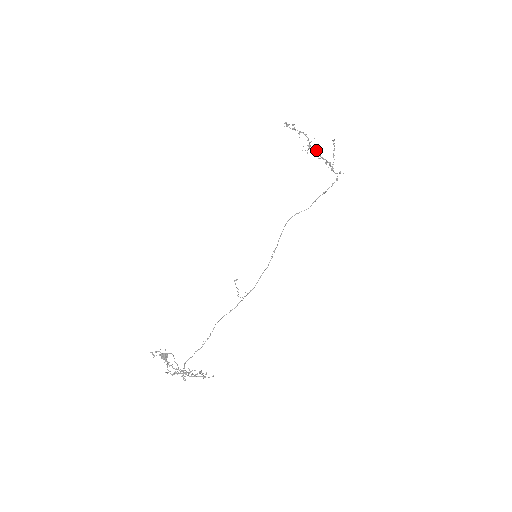
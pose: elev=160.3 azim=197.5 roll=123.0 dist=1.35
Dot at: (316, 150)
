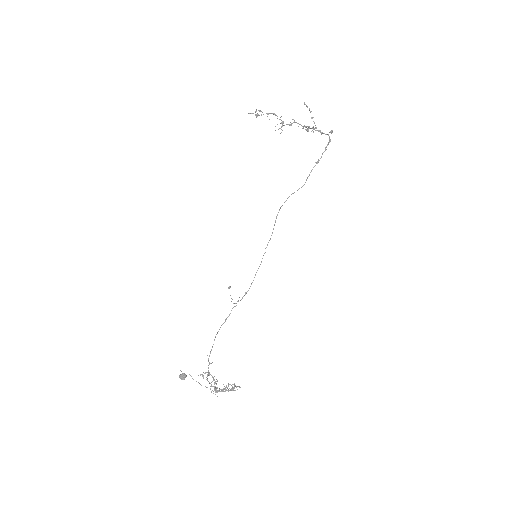
Dot at: (293, 122)
